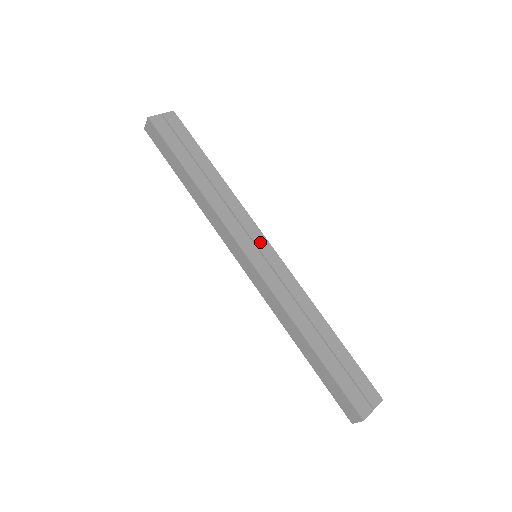
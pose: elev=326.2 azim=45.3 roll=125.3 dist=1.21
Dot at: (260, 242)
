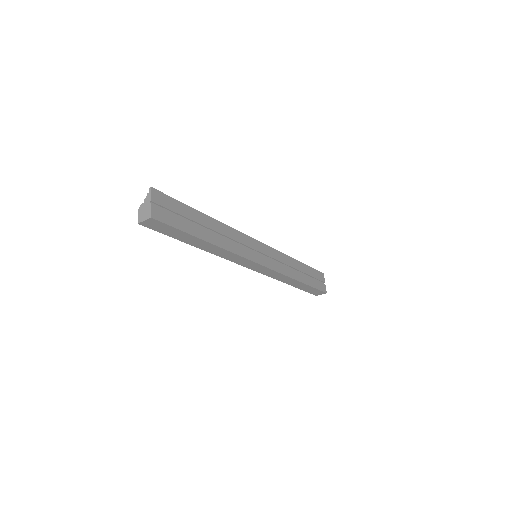
Dot at: (256, 246)
